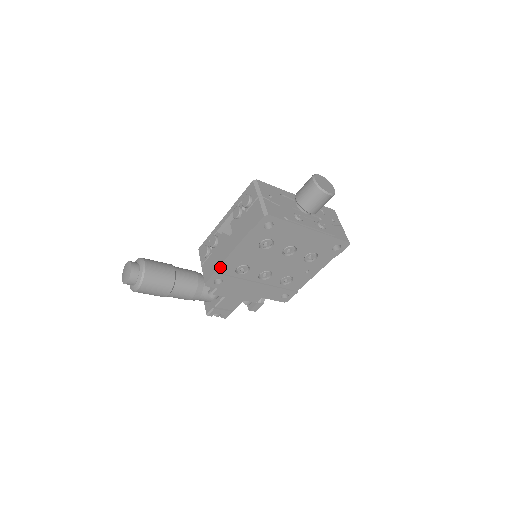
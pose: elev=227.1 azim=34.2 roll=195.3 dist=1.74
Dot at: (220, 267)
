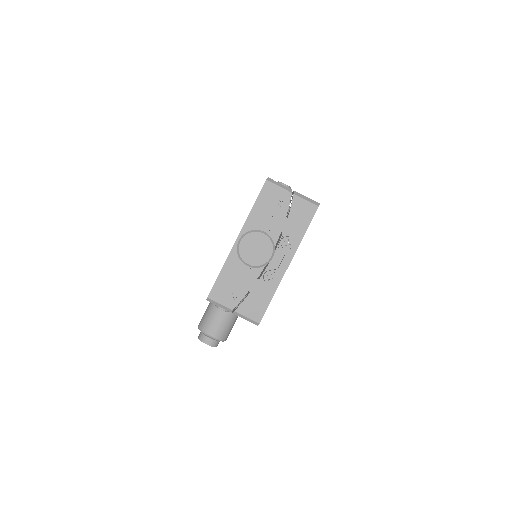
Dot at: occluded
